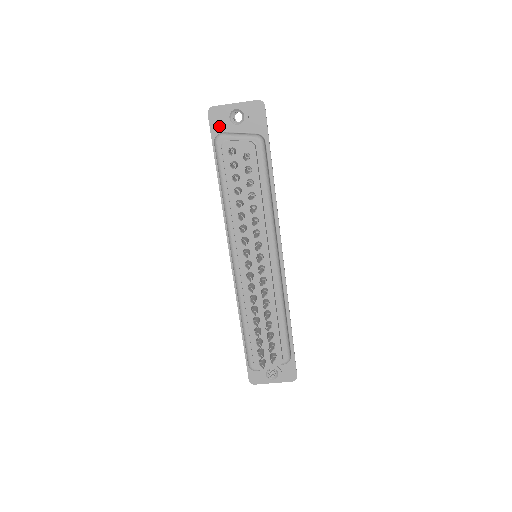
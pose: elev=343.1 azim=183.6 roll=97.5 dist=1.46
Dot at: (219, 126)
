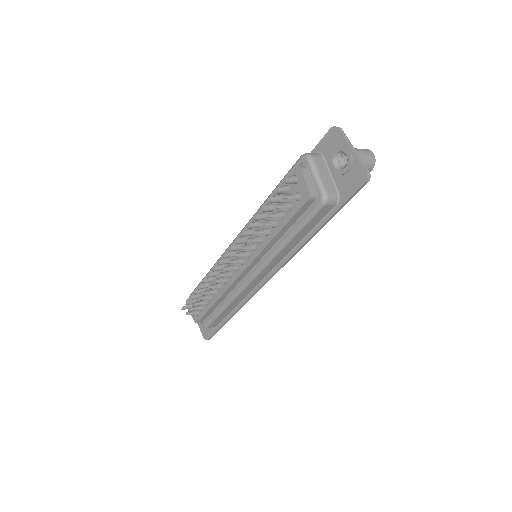
Dot at: (326, 148)
